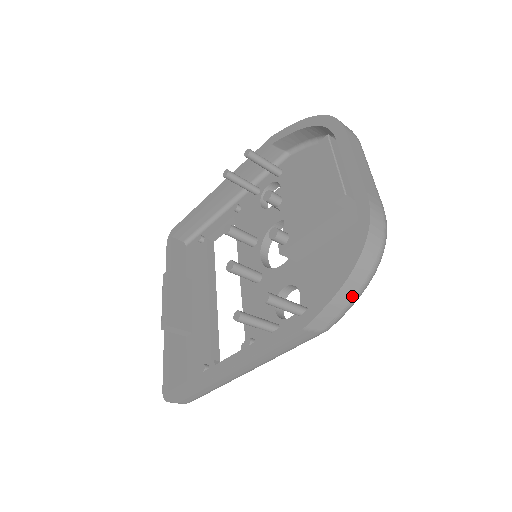
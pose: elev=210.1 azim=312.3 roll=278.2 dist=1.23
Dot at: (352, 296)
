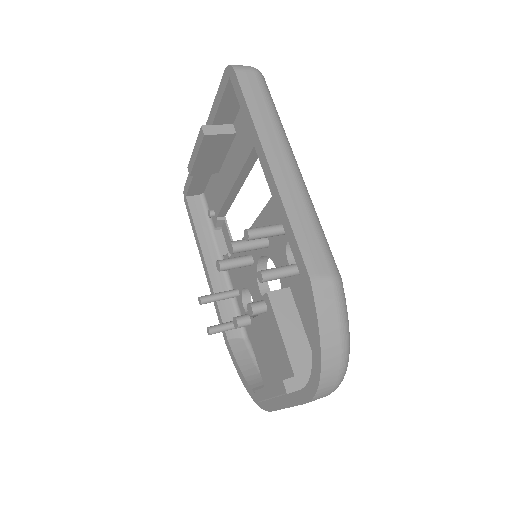
Dot at: occluded
